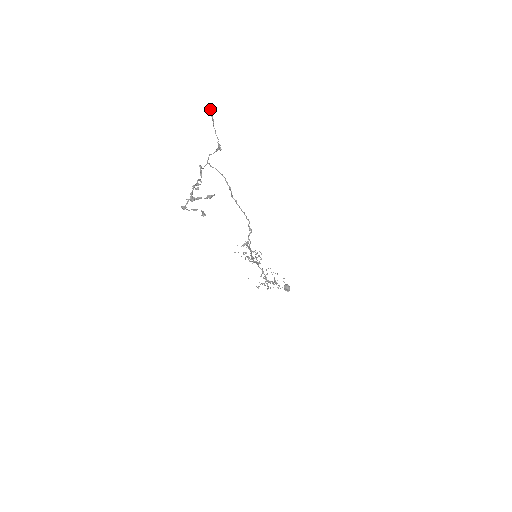
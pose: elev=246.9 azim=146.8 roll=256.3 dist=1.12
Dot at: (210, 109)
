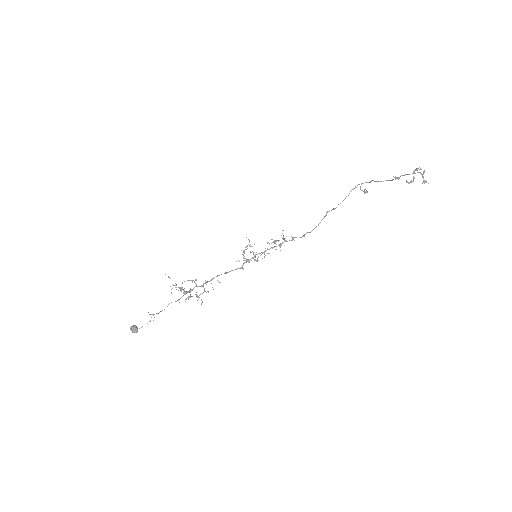
Dot at: occluded
